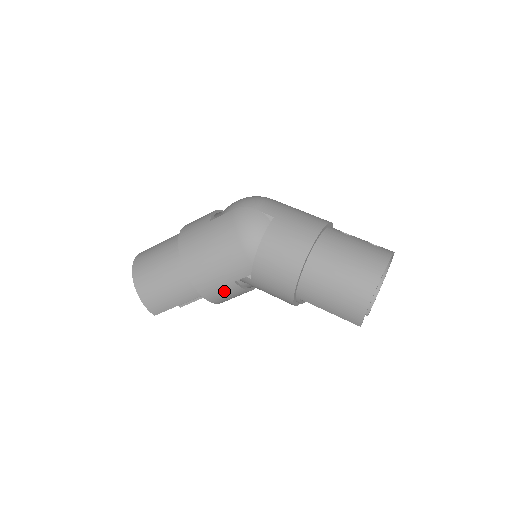
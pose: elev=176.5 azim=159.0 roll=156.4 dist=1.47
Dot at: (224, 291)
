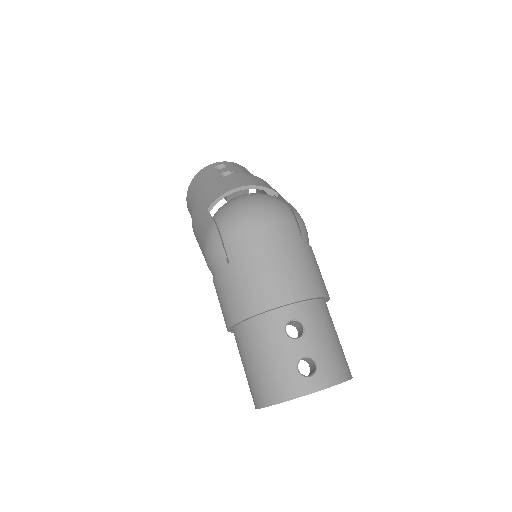
Dot at: occluded
